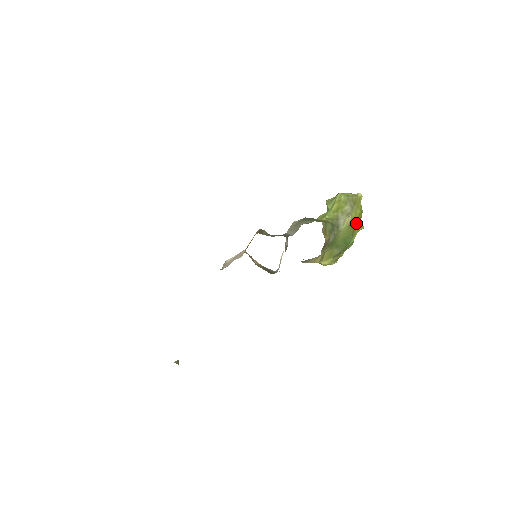
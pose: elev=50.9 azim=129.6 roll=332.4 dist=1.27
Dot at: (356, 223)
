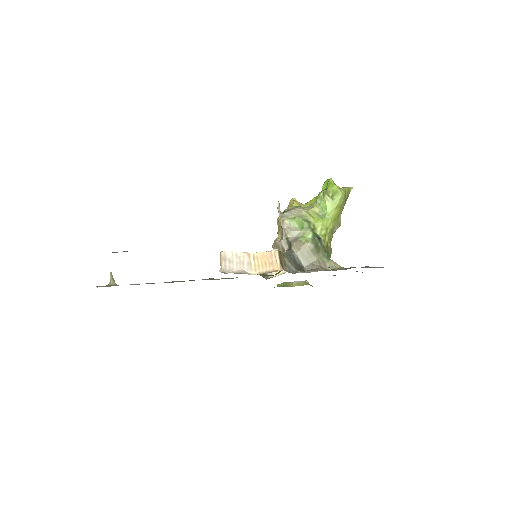
Dot at: occluded
